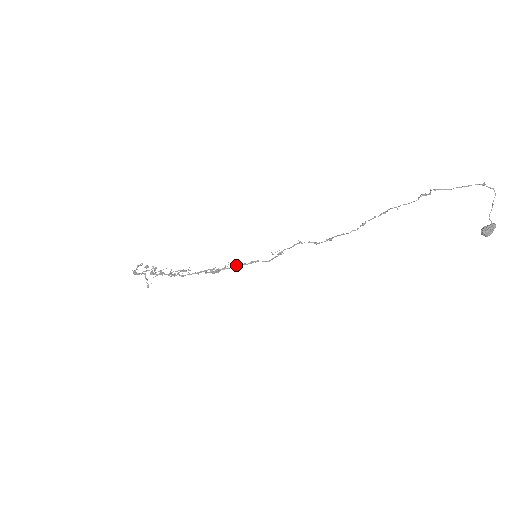
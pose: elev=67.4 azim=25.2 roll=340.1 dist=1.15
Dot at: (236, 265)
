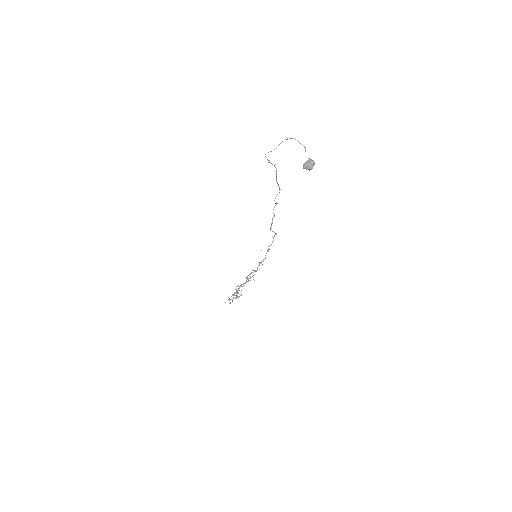
Dot at: (257, 270)
